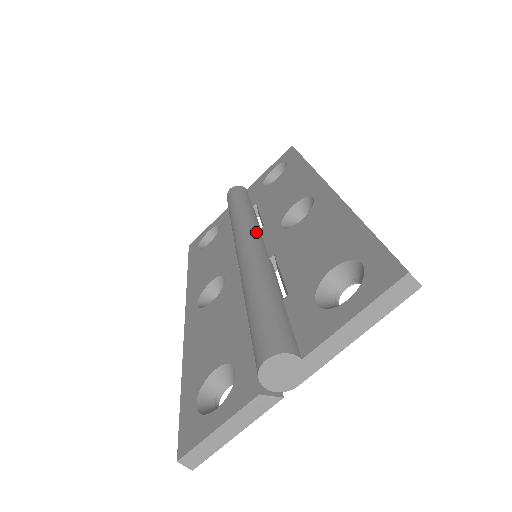
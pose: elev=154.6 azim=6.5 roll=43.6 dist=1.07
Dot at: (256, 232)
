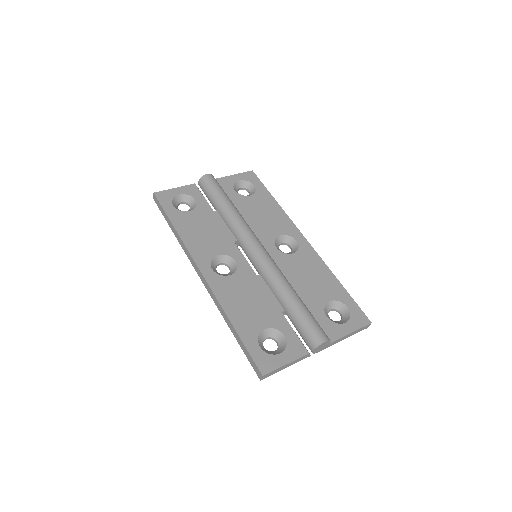
Dot at: occluded
